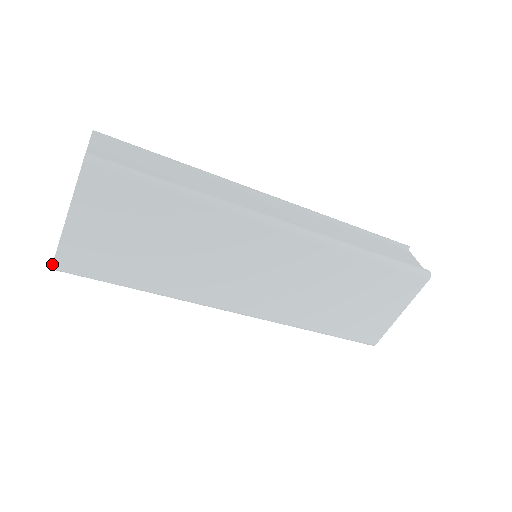
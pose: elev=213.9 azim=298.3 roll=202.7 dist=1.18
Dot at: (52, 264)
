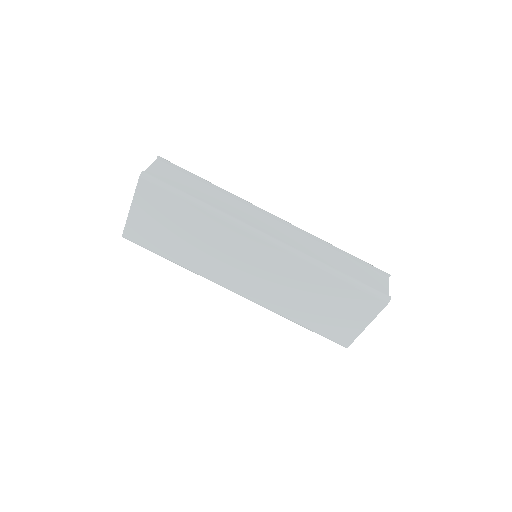
Dot at: (122, 234)
